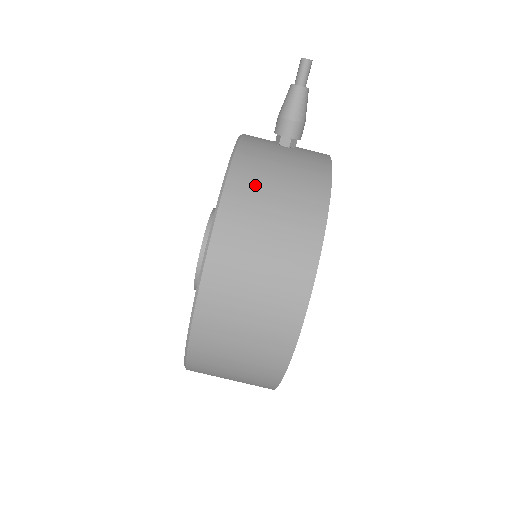
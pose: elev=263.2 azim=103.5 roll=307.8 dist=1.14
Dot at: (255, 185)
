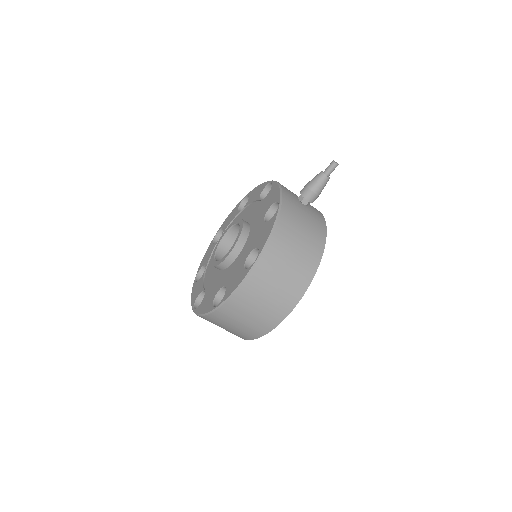
Dot at: (290, 231)
